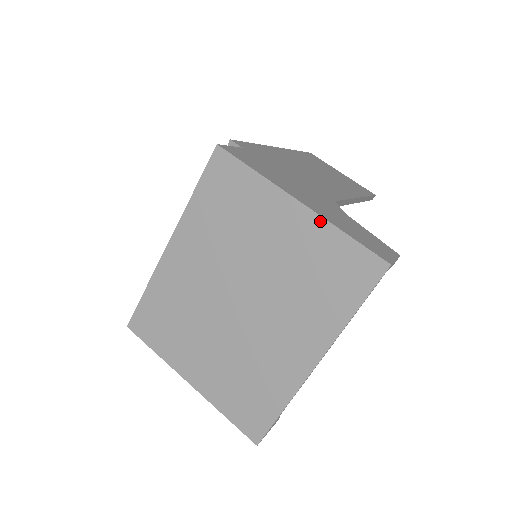
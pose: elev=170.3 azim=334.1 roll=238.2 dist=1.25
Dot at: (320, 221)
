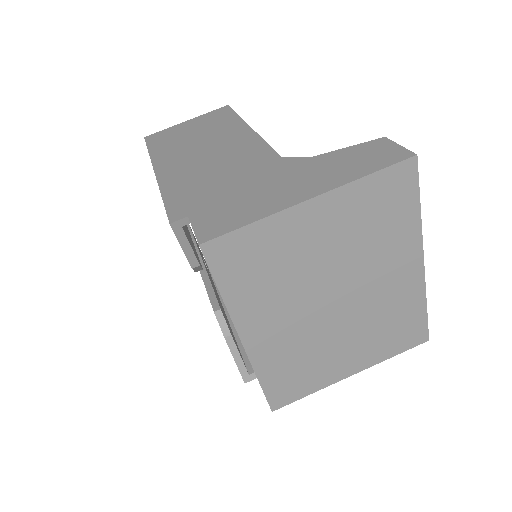
Dot at: (341, 191)
